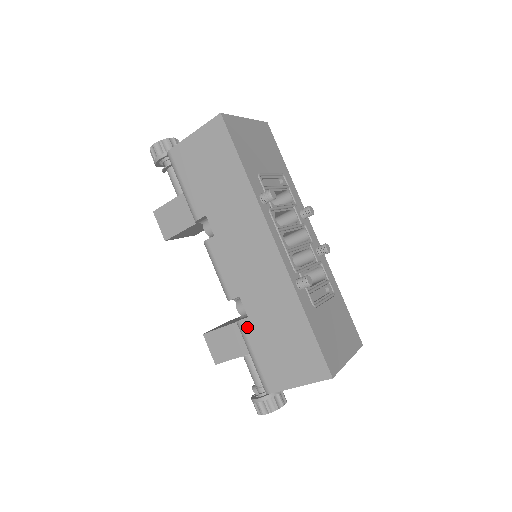
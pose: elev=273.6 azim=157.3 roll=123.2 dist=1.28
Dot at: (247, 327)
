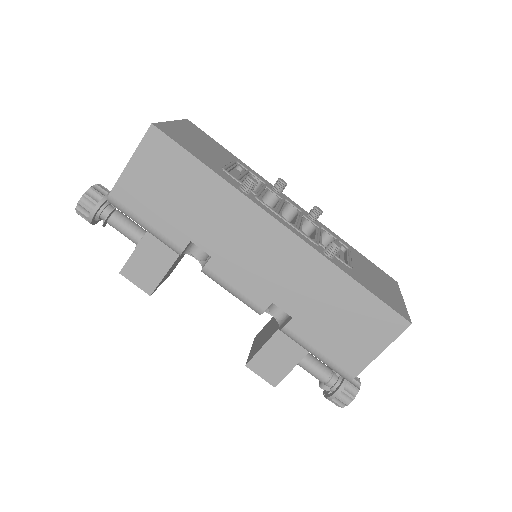
Dot at: (296, 328)
